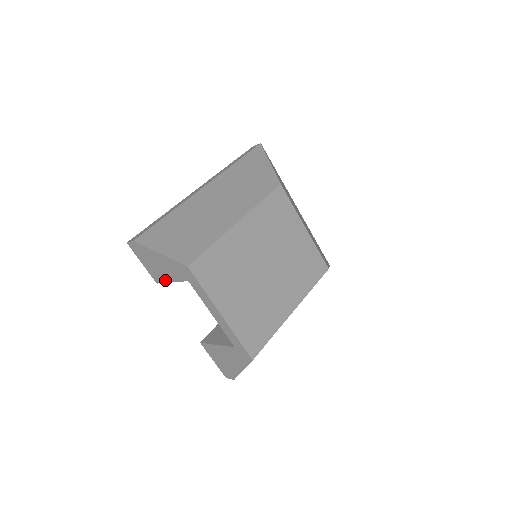
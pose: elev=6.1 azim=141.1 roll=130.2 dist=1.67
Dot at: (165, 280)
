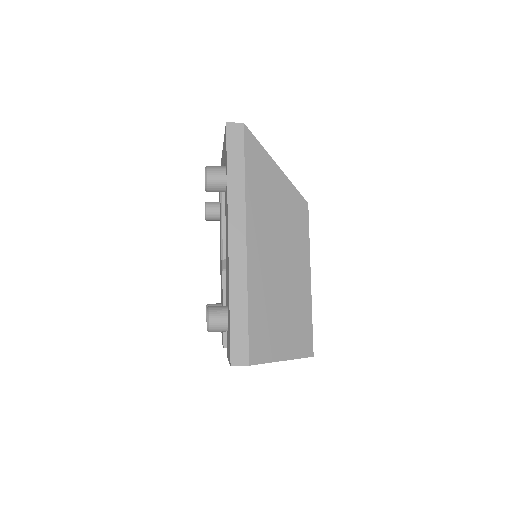
Dot at: occluded
